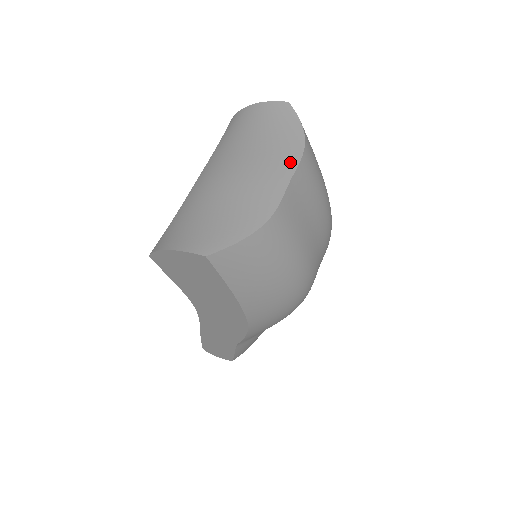
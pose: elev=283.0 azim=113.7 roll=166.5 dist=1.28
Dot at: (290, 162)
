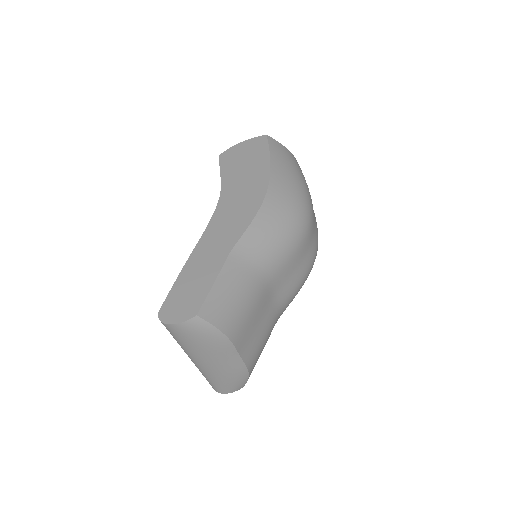
Dot at: occluded
